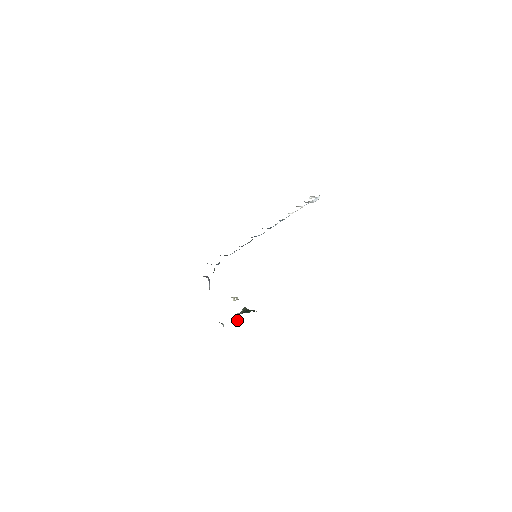
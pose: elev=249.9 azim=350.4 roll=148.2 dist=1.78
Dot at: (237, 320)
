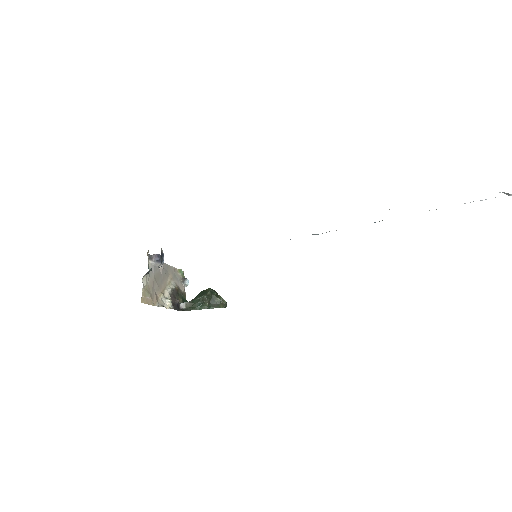
Dot at: occluded
